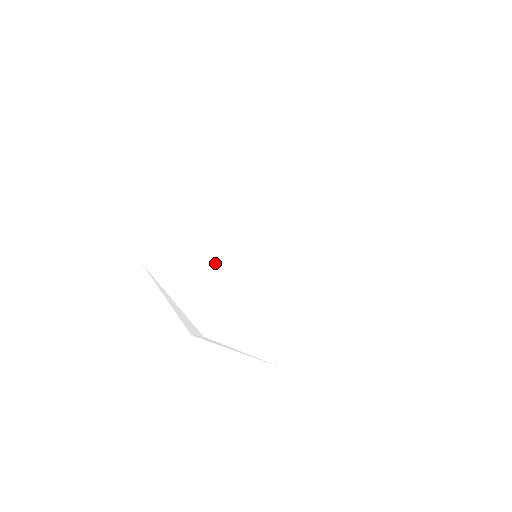
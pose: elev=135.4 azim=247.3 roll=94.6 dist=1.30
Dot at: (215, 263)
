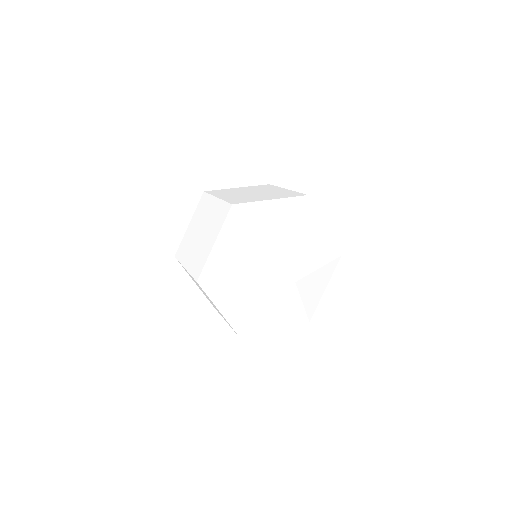
Dot at: (277, 231)
